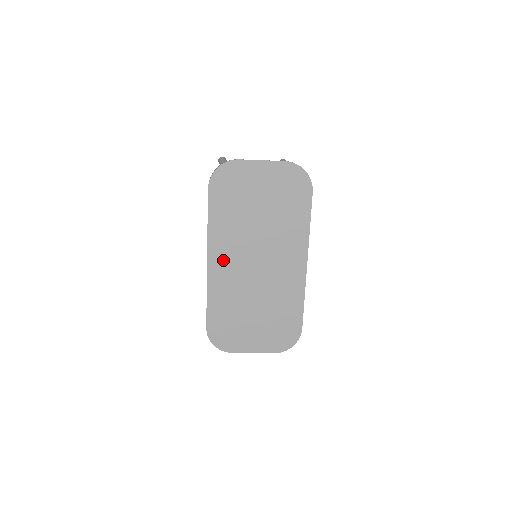
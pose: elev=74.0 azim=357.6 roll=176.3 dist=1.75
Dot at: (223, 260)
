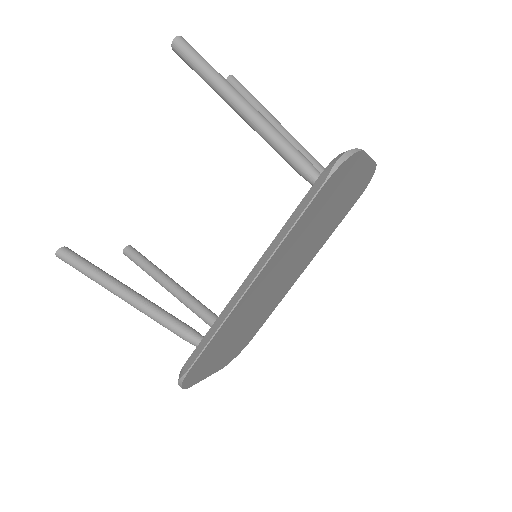
Dot at: (264, 279)
